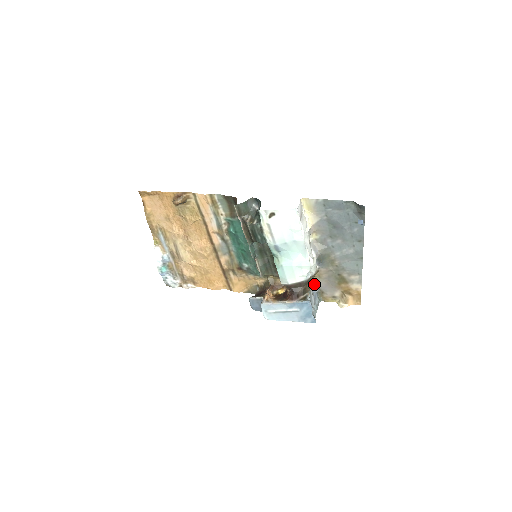
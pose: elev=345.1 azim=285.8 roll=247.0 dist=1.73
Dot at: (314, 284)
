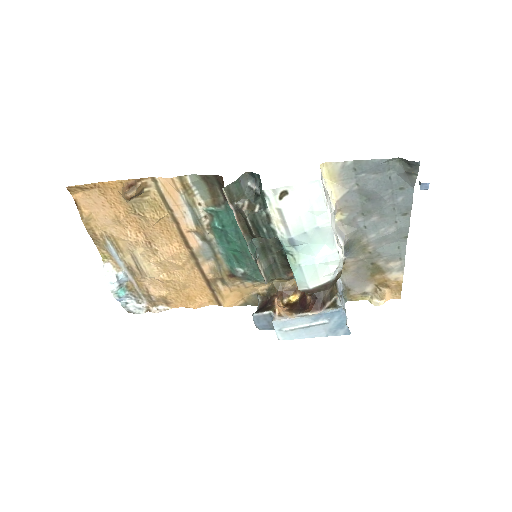
Dot at: (338, 281)
